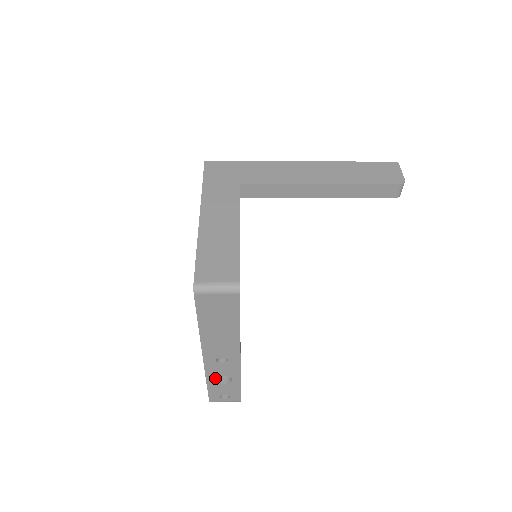
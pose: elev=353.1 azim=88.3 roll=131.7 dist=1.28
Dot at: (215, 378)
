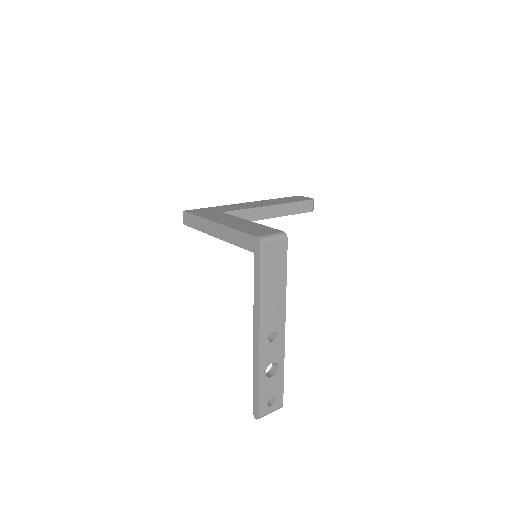
Dot at: (264, 373)
